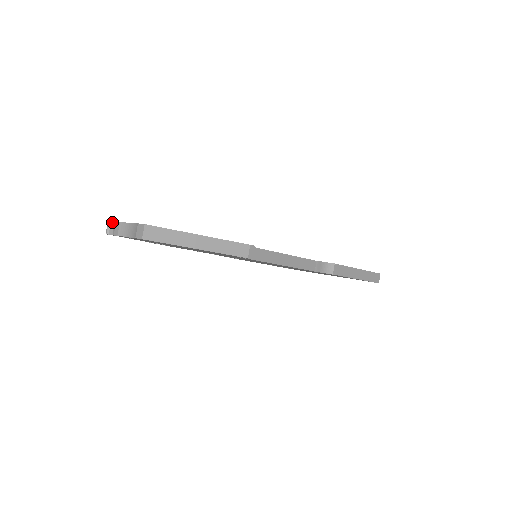
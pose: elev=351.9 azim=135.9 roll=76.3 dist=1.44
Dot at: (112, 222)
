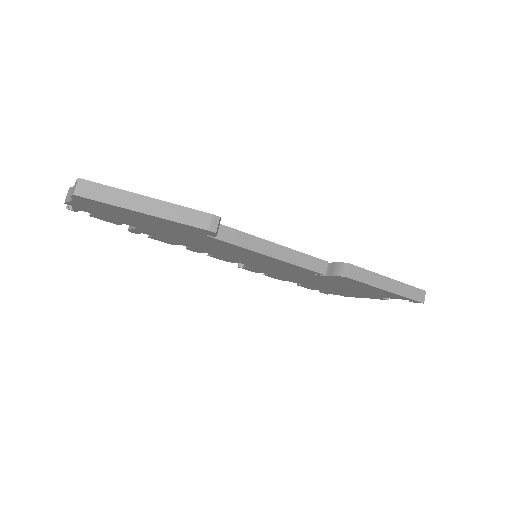
Dot at: occluded
